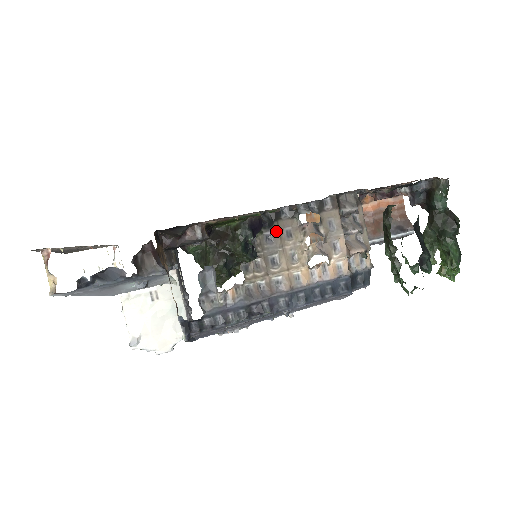
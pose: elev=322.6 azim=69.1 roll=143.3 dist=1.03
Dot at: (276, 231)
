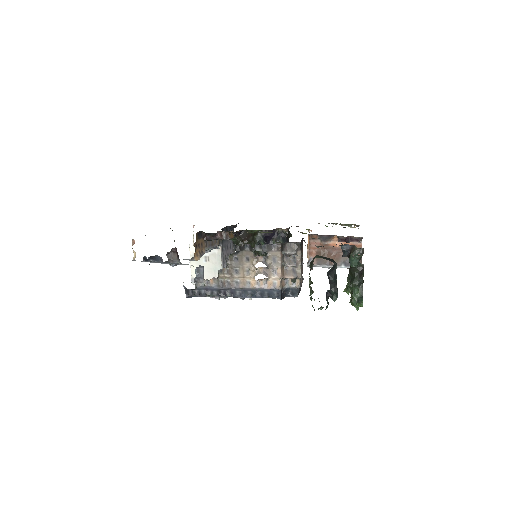
Dot at: (241, 256)
